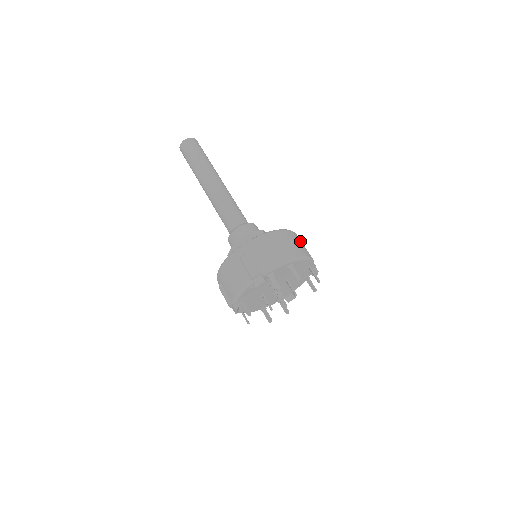
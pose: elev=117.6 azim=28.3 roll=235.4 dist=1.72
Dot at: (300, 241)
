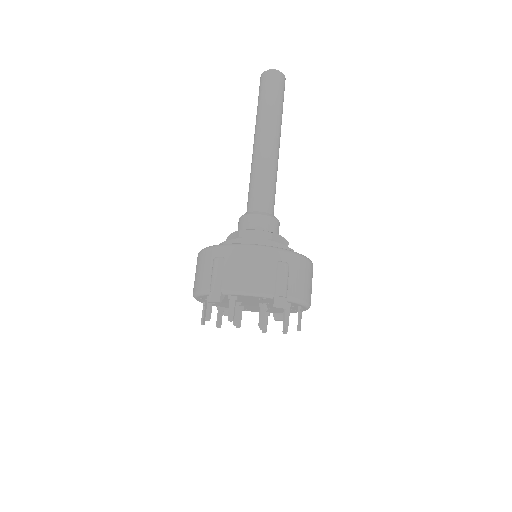
Dot at: occluded
